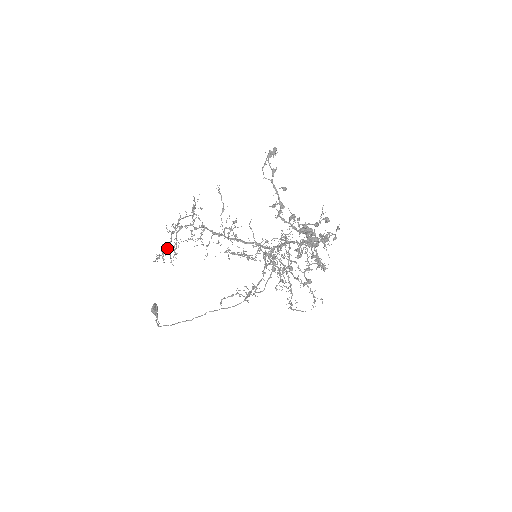
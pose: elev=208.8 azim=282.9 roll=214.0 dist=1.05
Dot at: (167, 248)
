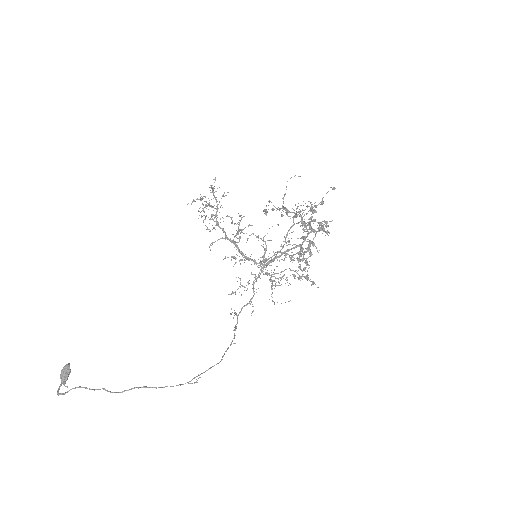
Dot at: (213, 187)
